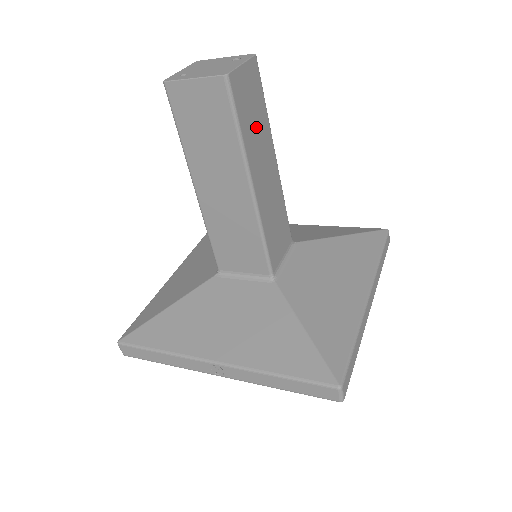
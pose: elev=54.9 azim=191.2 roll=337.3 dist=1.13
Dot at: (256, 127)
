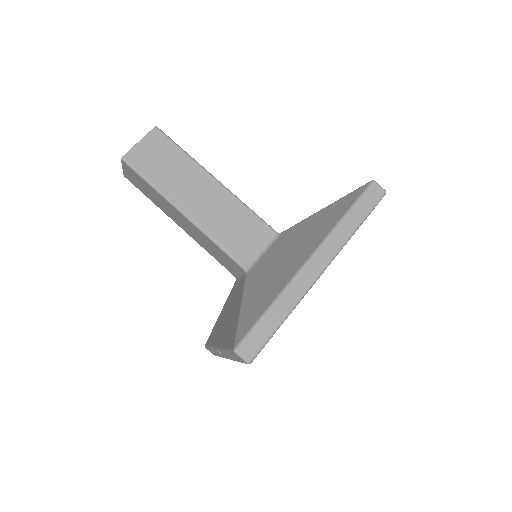
Dot at: (173, 171)
